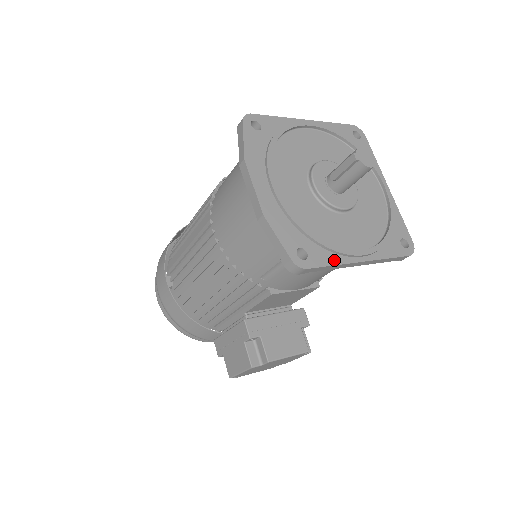
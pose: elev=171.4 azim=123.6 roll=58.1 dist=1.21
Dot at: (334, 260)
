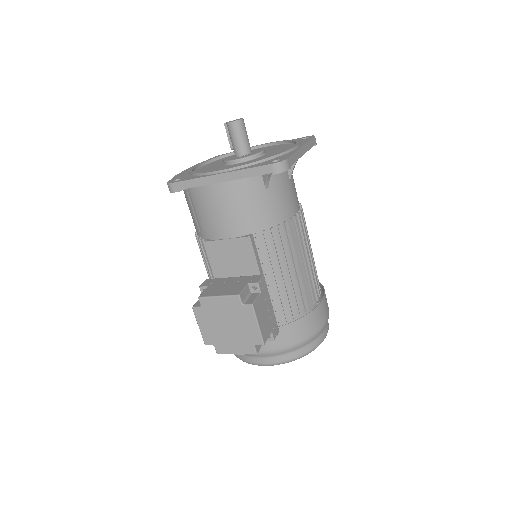
Dot at: (196, 178)
